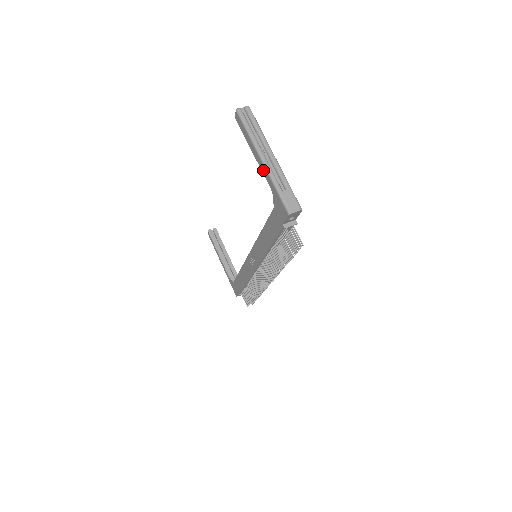
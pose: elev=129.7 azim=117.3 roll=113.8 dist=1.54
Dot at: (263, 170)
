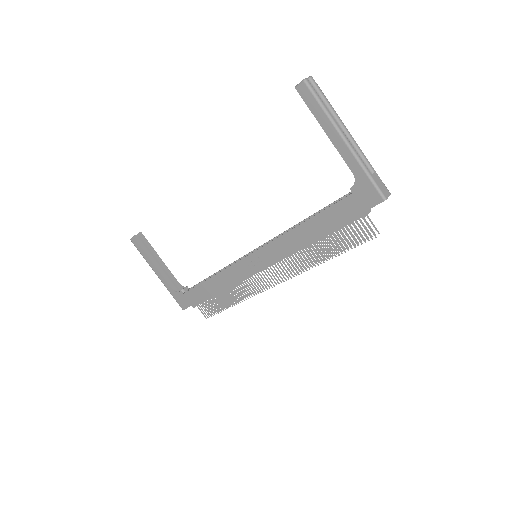
Dot at: (344, 152)
